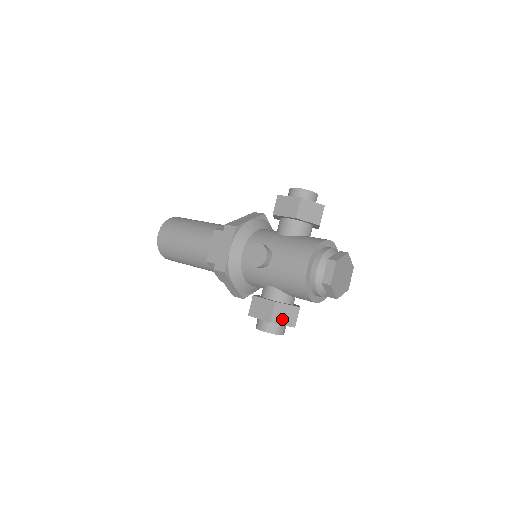
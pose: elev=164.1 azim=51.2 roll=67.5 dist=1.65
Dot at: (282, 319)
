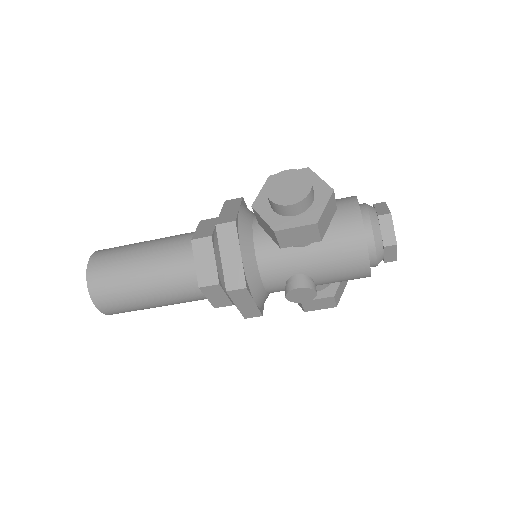
Dot at: occluded
